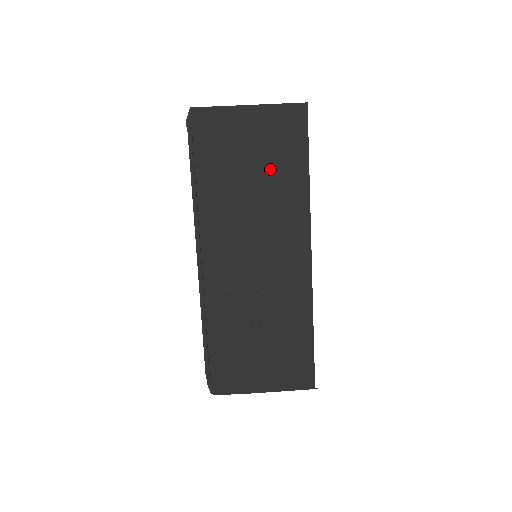
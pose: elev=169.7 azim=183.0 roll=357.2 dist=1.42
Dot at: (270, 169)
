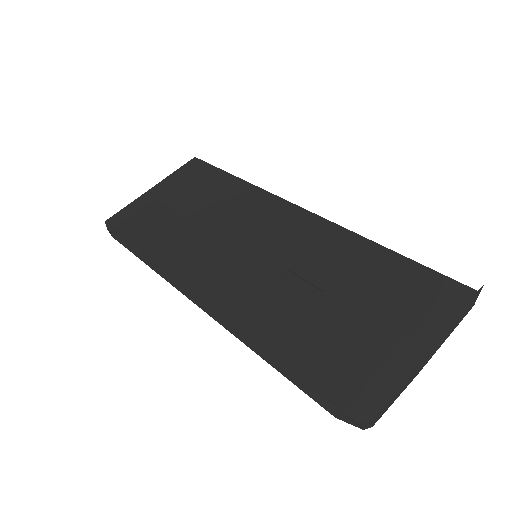
Dot at: (203, 199)
